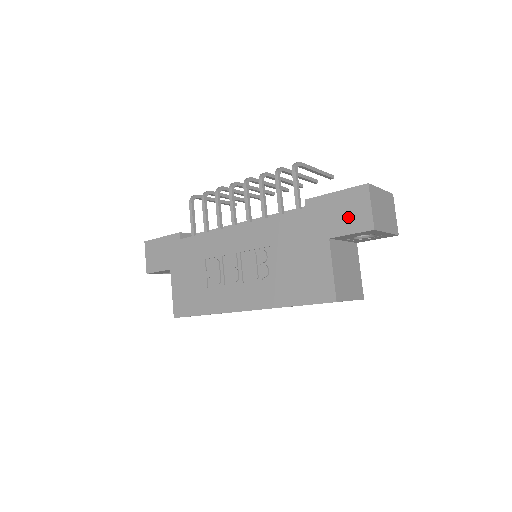
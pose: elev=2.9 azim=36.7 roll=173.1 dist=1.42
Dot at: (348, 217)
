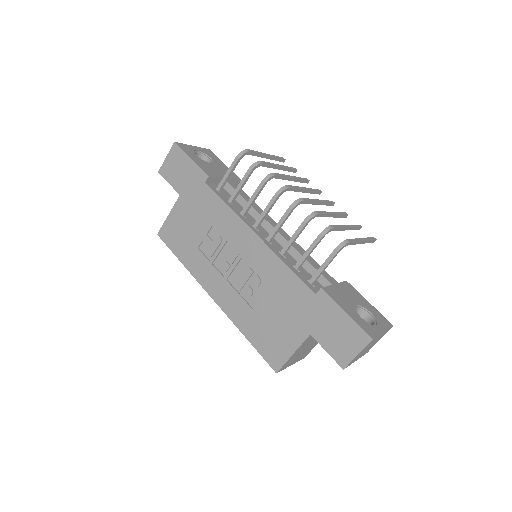
Dot at: (336, 340)
